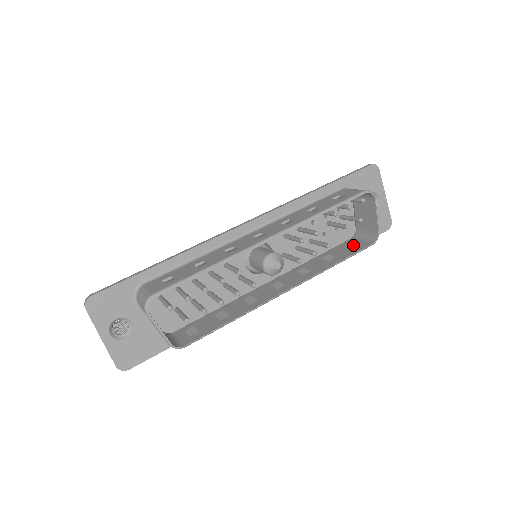
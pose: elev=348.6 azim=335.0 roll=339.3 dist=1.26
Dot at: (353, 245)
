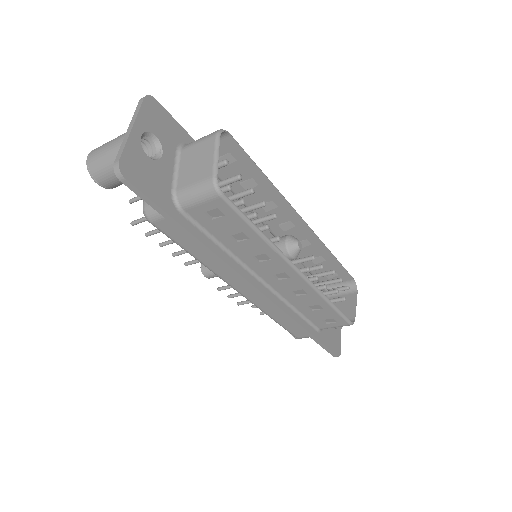
Dot at: occluded
